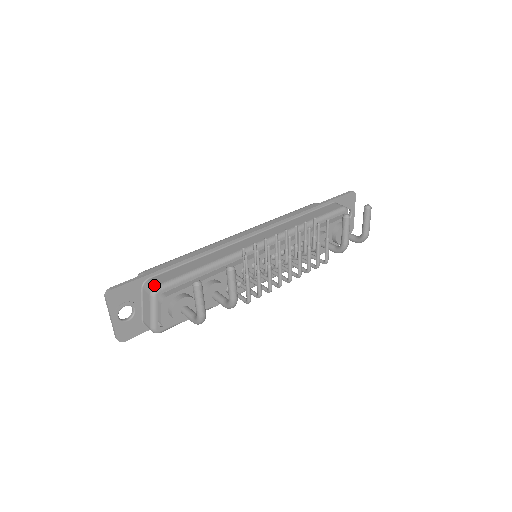
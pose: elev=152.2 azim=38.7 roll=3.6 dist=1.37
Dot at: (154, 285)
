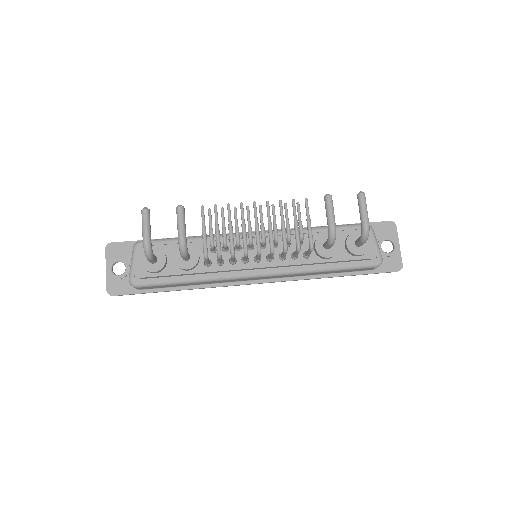
Dot at: (139, 241)
